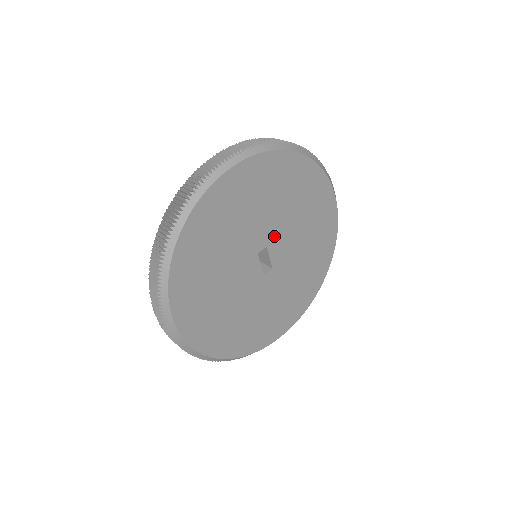
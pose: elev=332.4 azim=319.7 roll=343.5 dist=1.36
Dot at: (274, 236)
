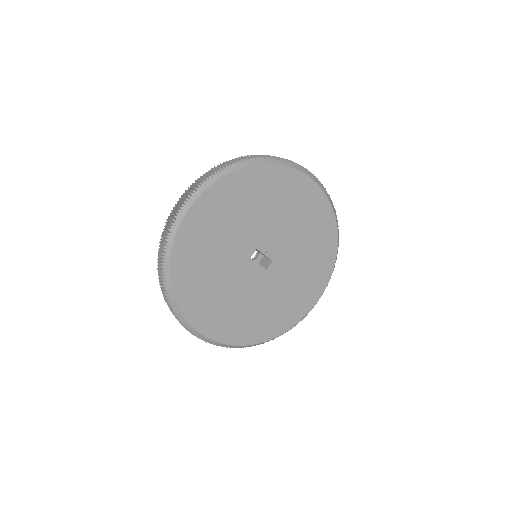
Dot at: (259, 238)
